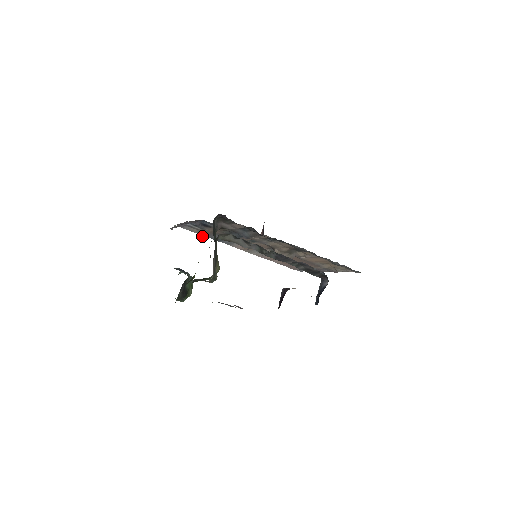
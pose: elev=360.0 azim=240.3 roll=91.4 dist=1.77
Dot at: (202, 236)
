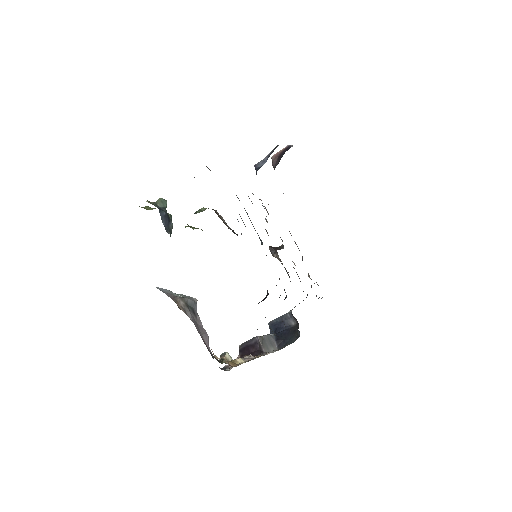
Dot at: occluded
